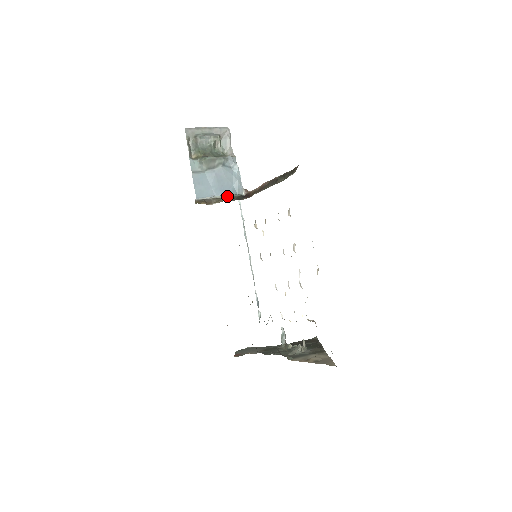
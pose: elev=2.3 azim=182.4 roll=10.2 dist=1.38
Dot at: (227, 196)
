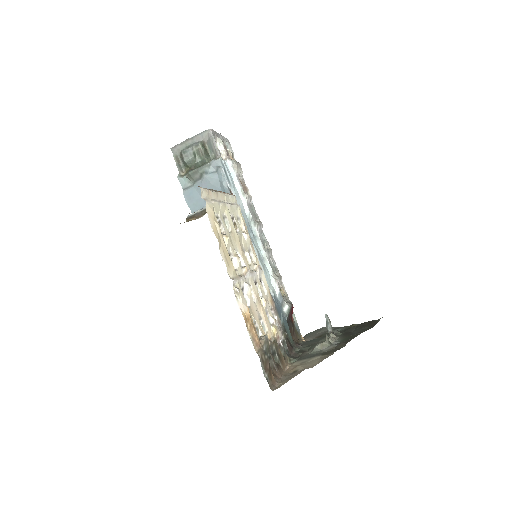
Dot at: occluded
